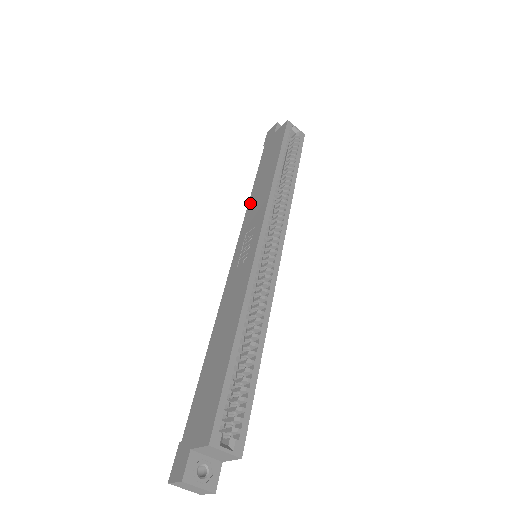
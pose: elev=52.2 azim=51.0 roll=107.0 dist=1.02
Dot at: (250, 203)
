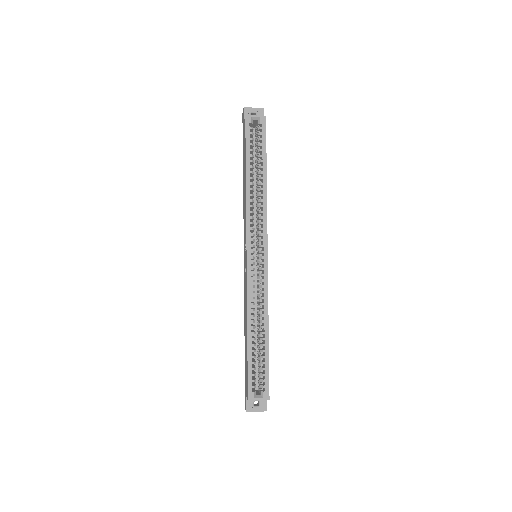
Dot at: (243, 206)
